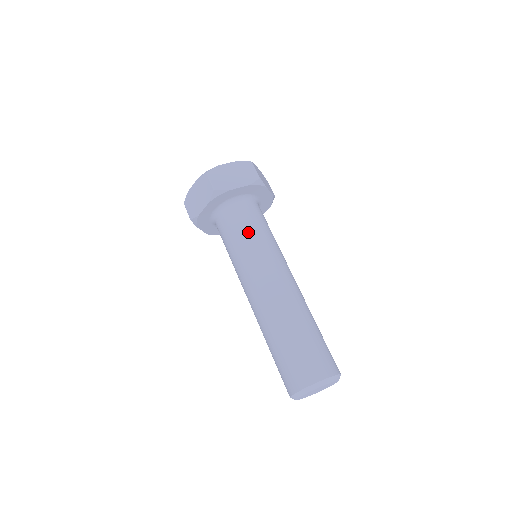
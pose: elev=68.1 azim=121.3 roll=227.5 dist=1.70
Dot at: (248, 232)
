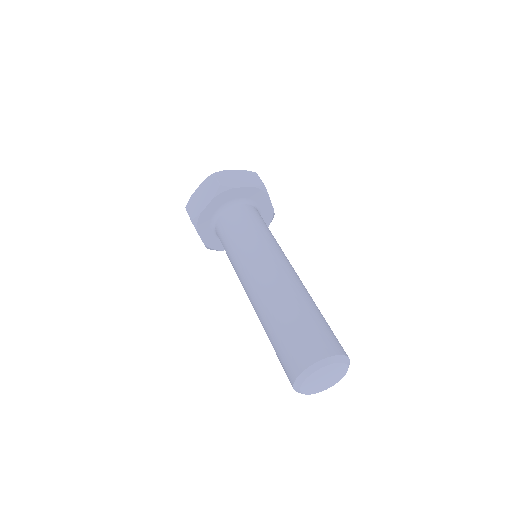
Dot at: (251, 227)
